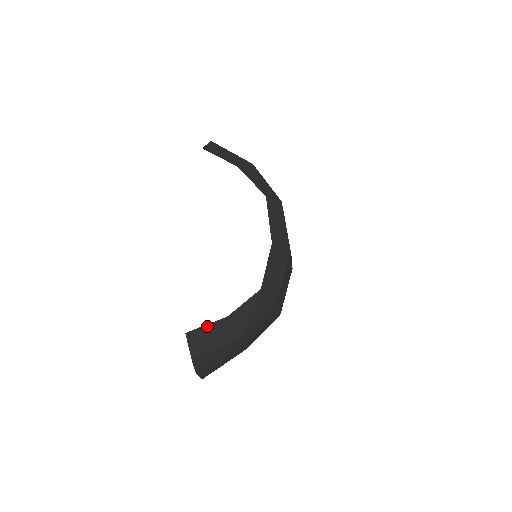
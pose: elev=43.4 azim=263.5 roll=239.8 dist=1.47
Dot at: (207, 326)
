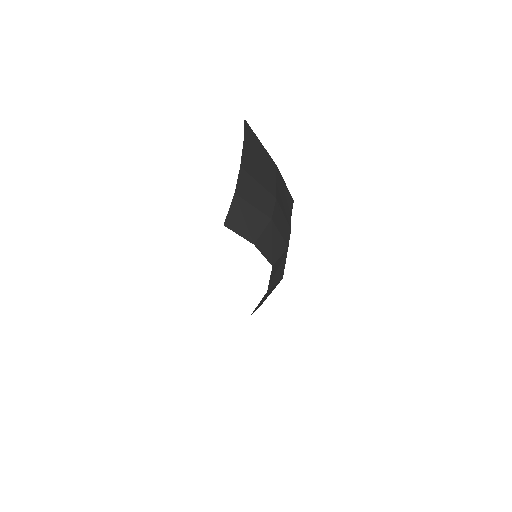
Dot at: occluded
